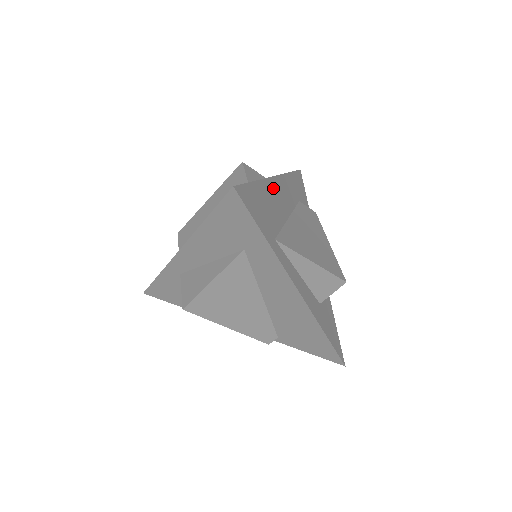
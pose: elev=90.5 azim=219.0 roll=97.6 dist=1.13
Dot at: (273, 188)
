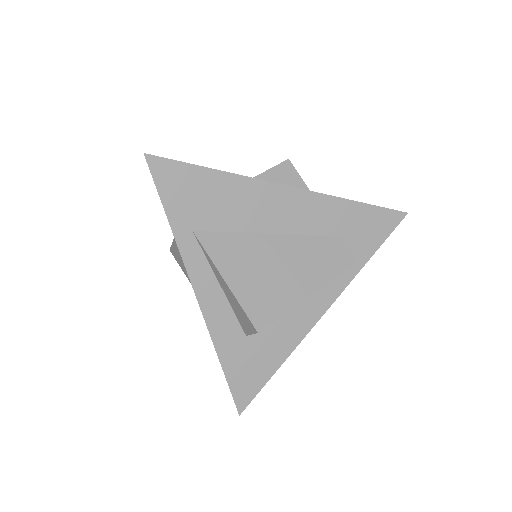
Dot at: (261, 193)
